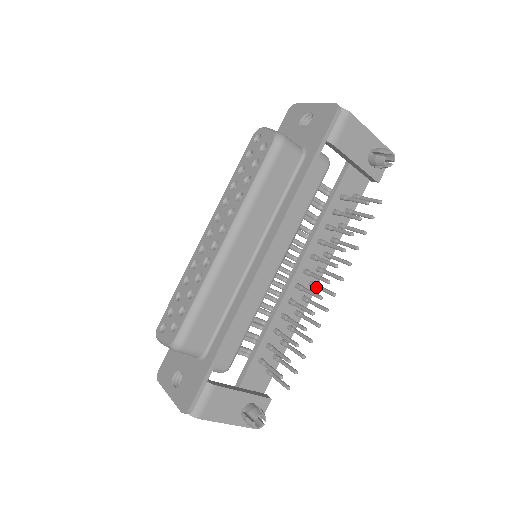
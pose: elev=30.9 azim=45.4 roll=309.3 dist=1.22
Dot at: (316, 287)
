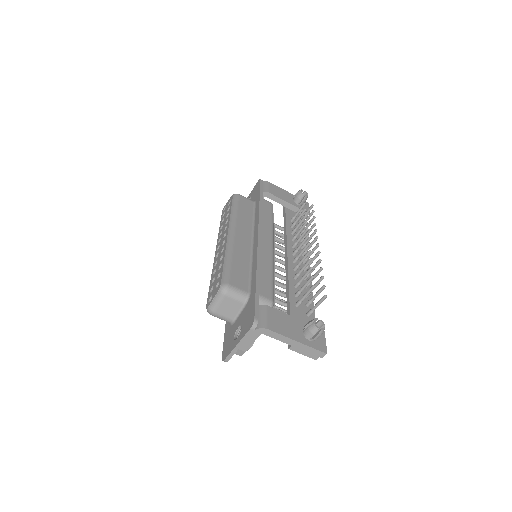
Dot at: (307, 257)
